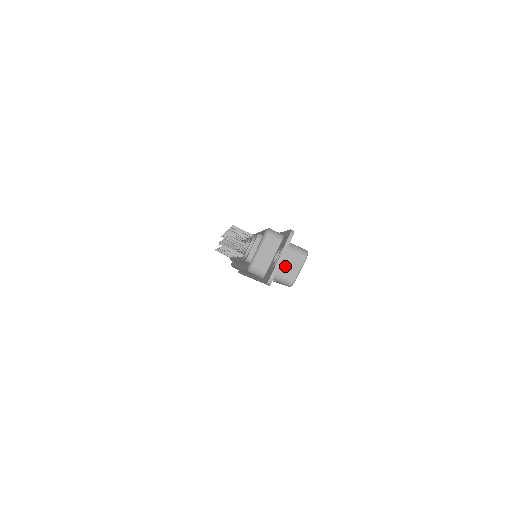
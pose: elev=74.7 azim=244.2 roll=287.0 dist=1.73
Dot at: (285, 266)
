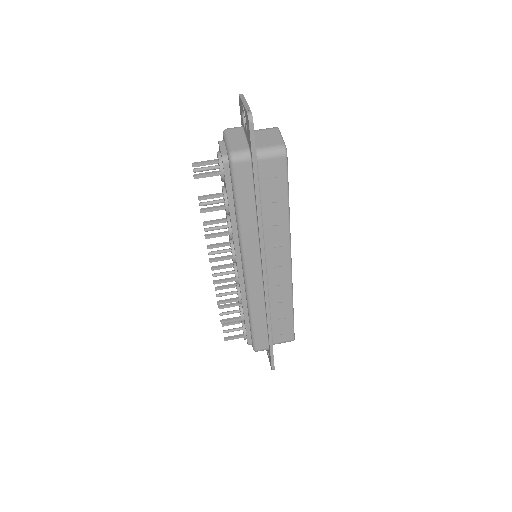
Dot at: (264, 140)
